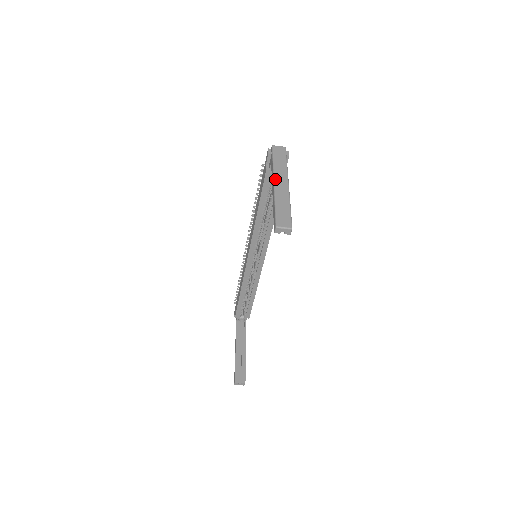
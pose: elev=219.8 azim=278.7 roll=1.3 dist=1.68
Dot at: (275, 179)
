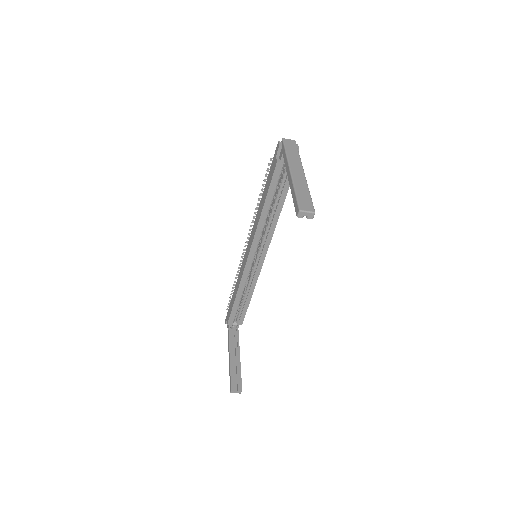
Dot at: (291, 168)
